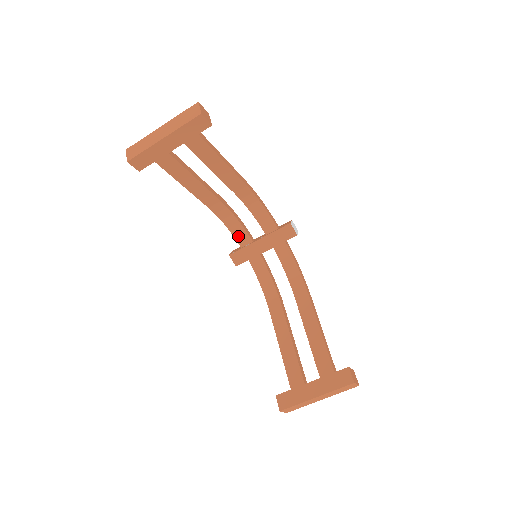
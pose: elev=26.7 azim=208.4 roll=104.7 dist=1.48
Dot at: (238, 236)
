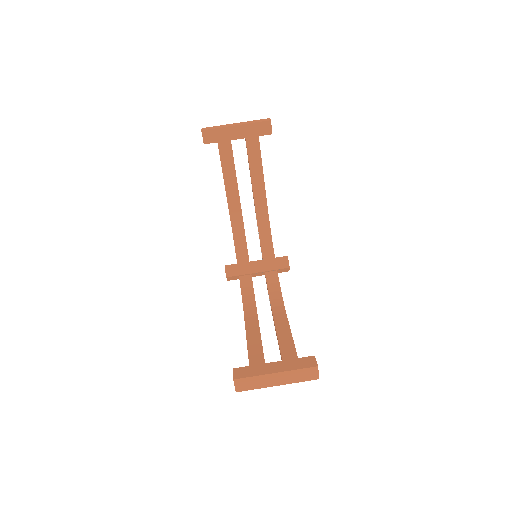
Dot at: (239, 253)
